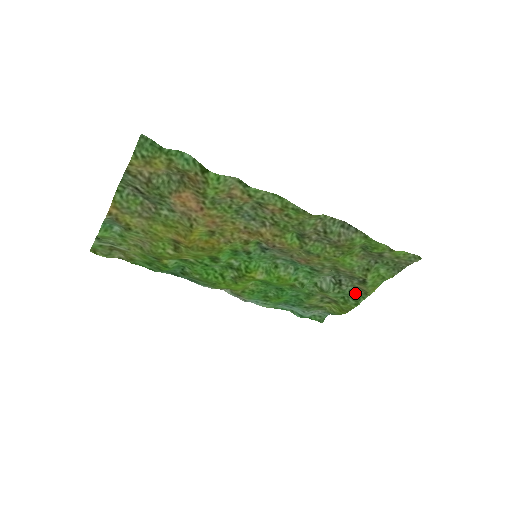
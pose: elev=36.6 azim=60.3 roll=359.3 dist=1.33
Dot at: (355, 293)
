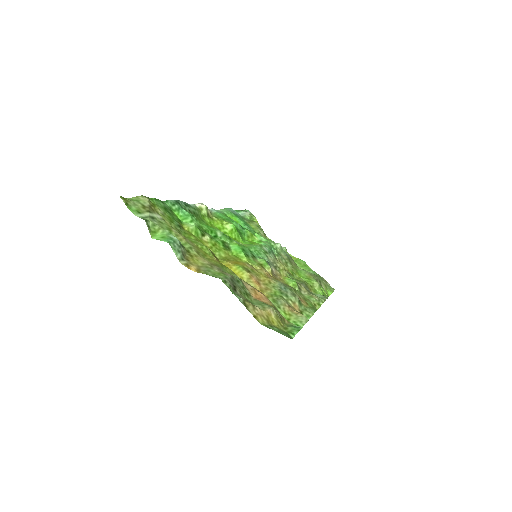
Dot at: occluded
